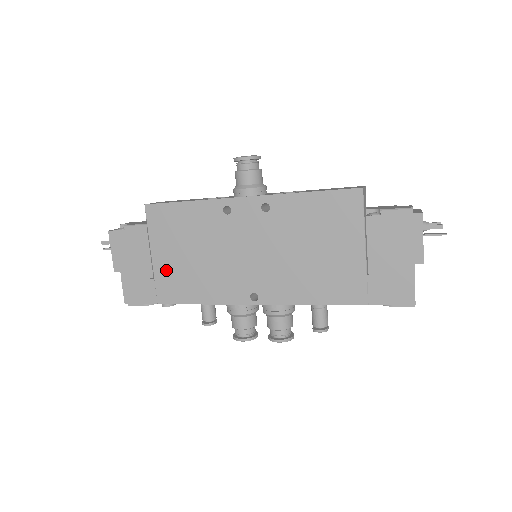
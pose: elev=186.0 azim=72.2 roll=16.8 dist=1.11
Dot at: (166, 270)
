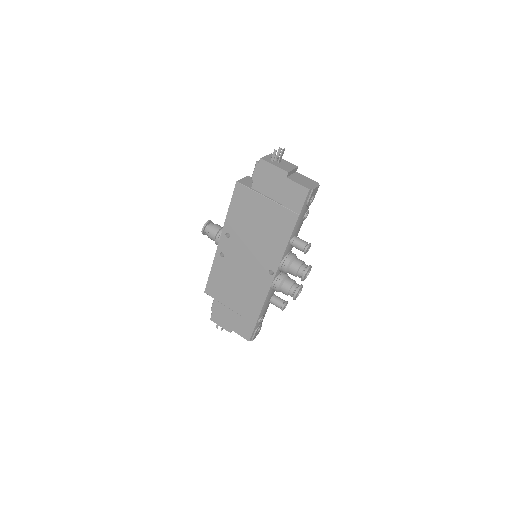
Dot at: (239, 307)
